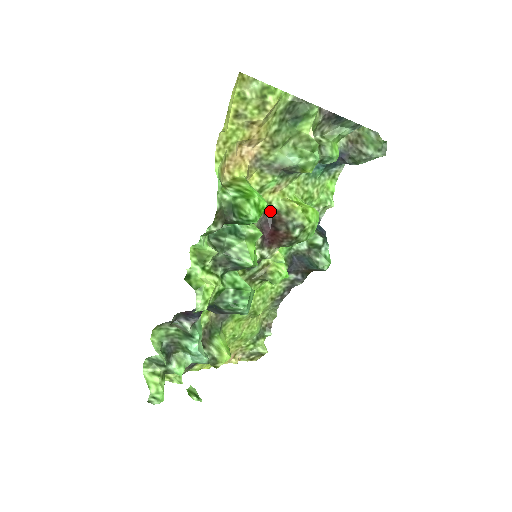
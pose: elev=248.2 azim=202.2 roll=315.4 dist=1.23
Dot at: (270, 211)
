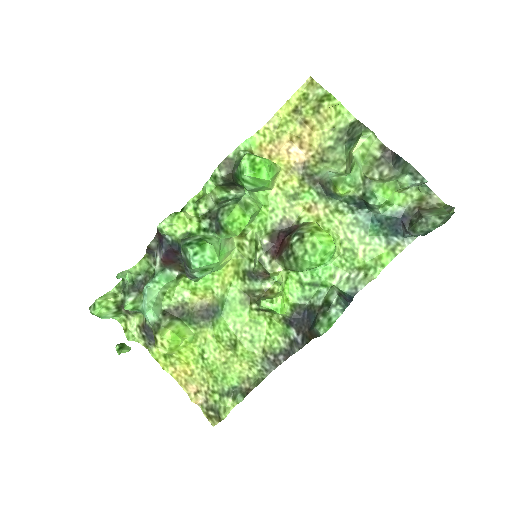
Dot at: (295, 226)
